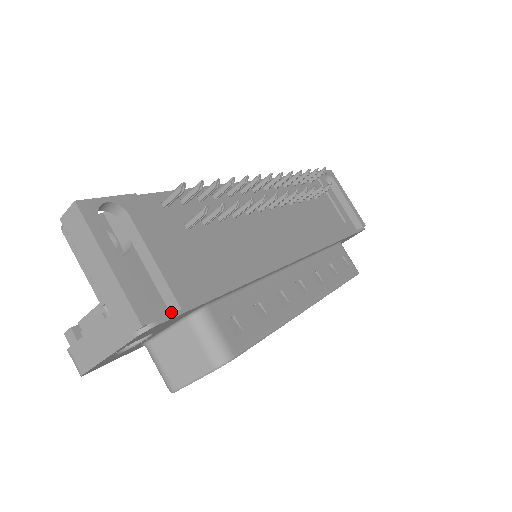
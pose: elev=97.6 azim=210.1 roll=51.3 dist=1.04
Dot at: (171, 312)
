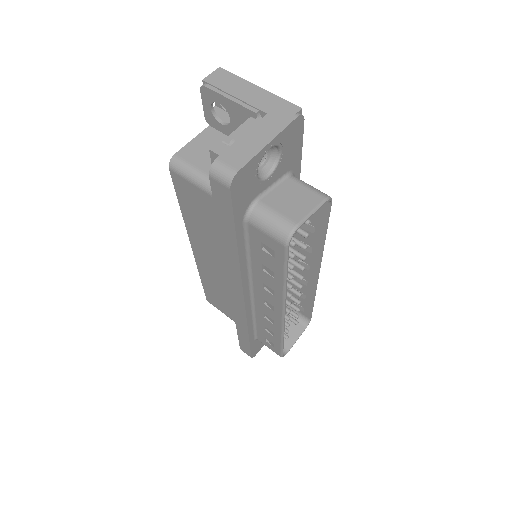
Dot at: occluded
